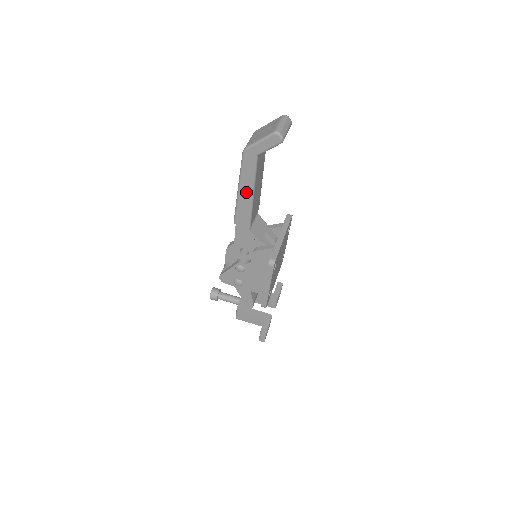
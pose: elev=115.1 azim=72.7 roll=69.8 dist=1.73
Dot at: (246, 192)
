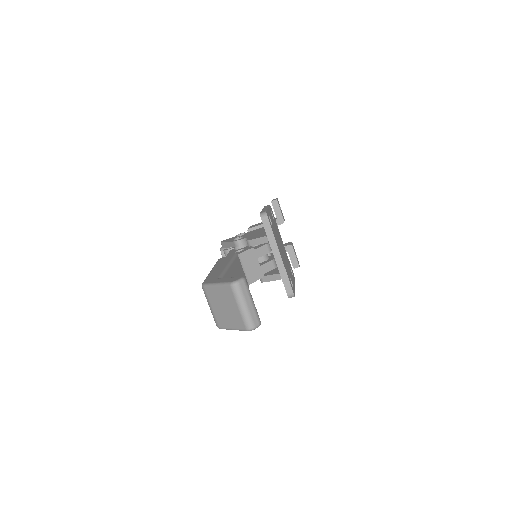
Dot at: occluded
